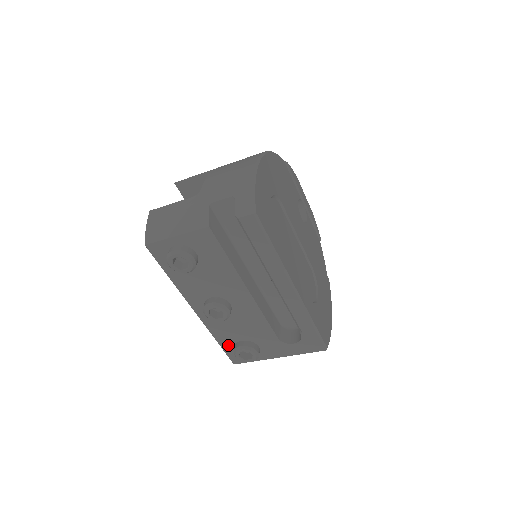
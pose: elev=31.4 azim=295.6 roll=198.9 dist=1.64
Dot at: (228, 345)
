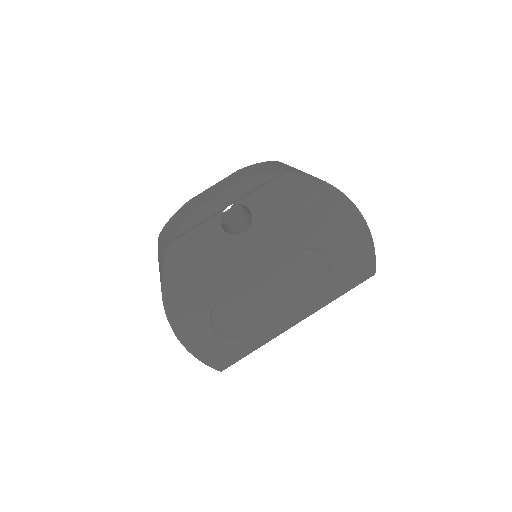
Dot at: occluded
